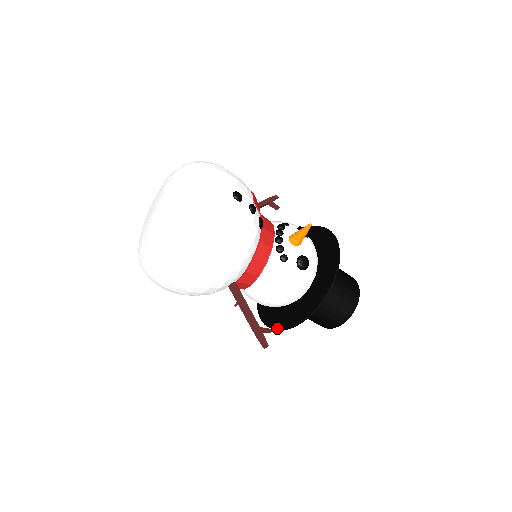
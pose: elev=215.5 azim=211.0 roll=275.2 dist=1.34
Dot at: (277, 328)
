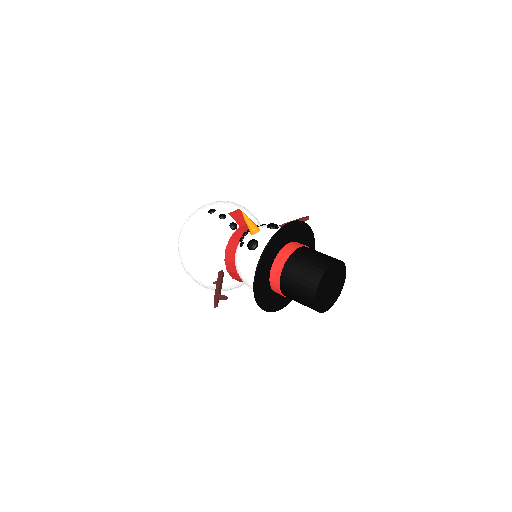
Dot at: (261, 307)
